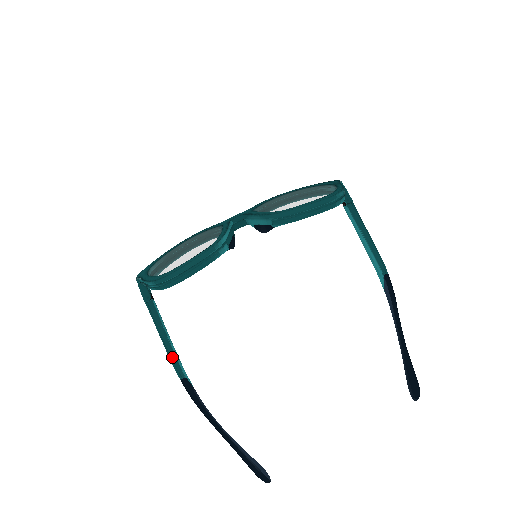
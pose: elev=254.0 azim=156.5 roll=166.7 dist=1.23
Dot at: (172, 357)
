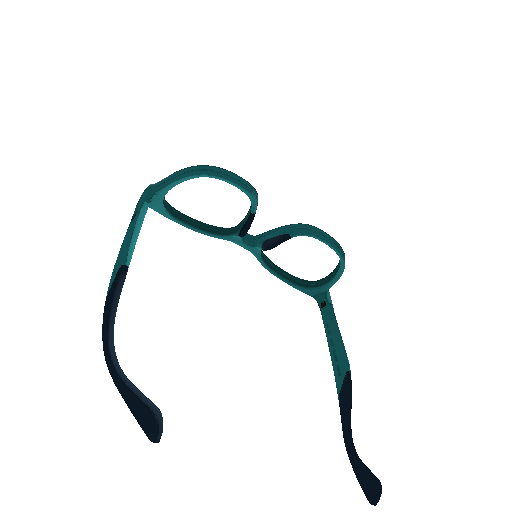
Dot at: (132, 243)
